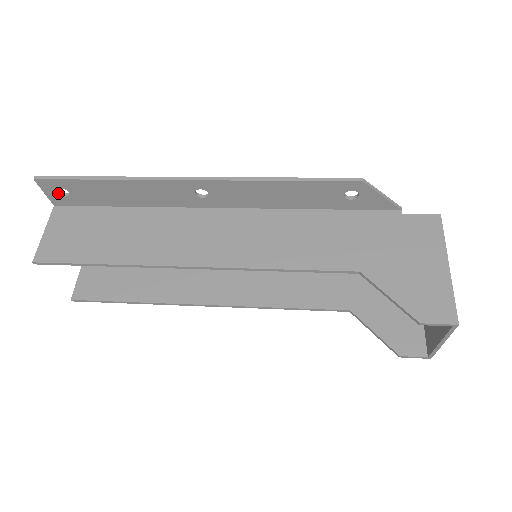
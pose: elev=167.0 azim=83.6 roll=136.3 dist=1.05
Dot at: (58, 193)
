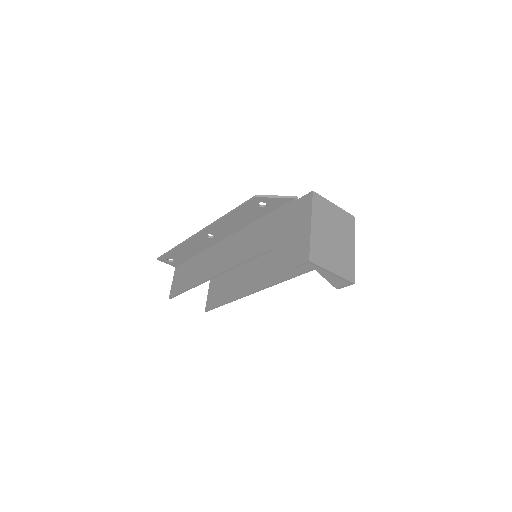
Dot at: (170, 261)
